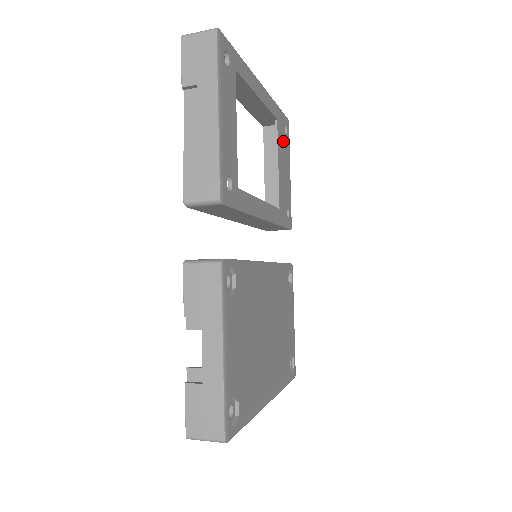
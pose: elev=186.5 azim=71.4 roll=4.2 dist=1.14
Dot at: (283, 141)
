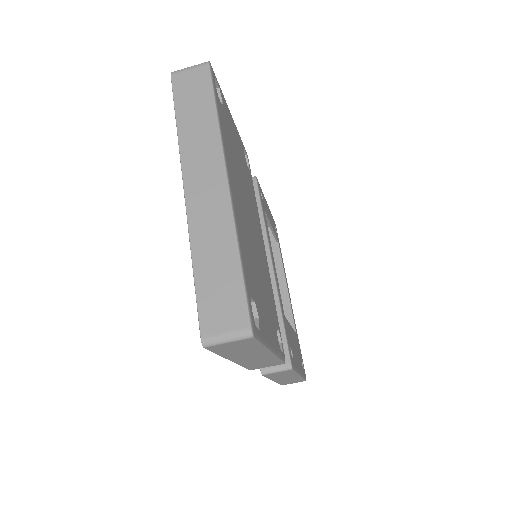
Dot at: (298, 352)
